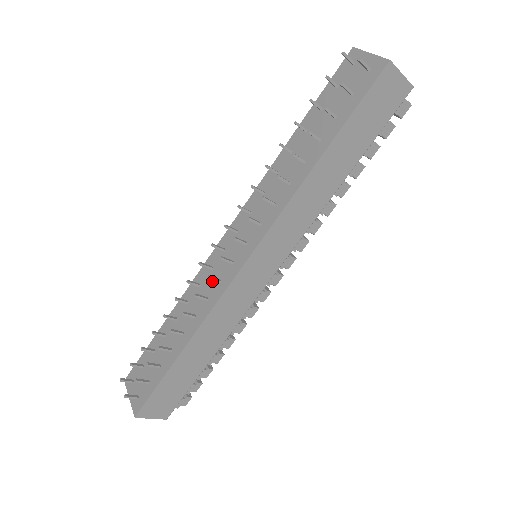
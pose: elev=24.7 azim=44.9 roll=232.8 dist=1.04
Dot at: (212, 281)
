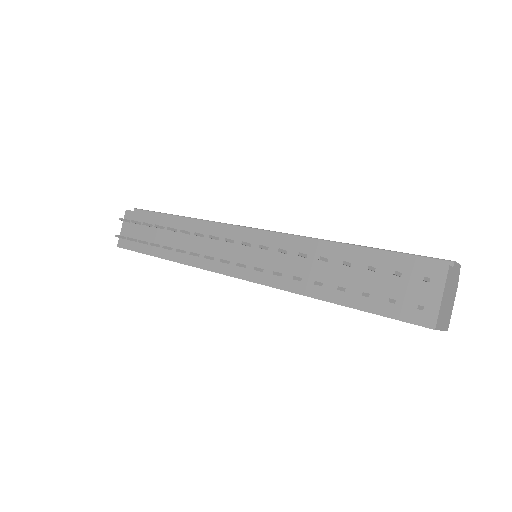
Dot at: (210, 249)
